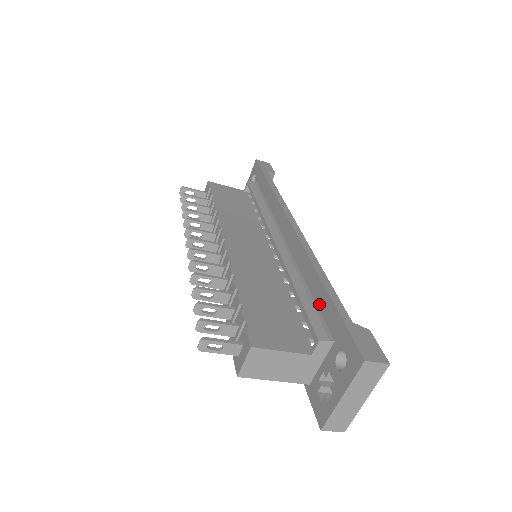
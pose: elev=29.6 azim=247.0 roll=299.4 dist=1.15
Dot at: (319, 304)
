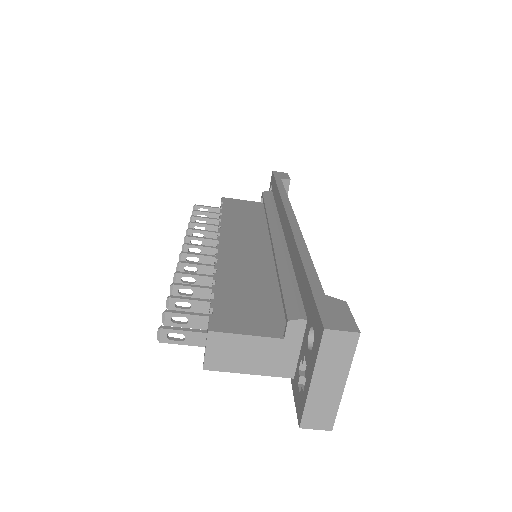
Dot at: (299, 285)
